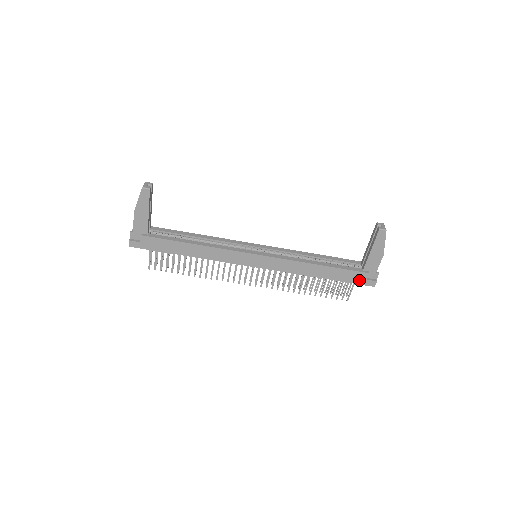
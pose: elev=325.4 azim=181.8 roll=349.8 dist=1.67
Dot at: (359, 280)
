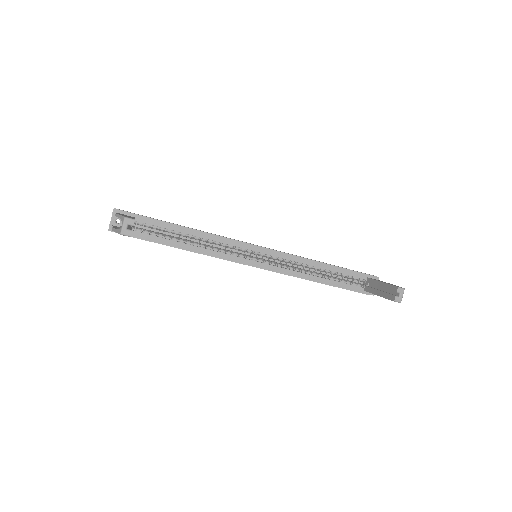
Dot at: occluded
